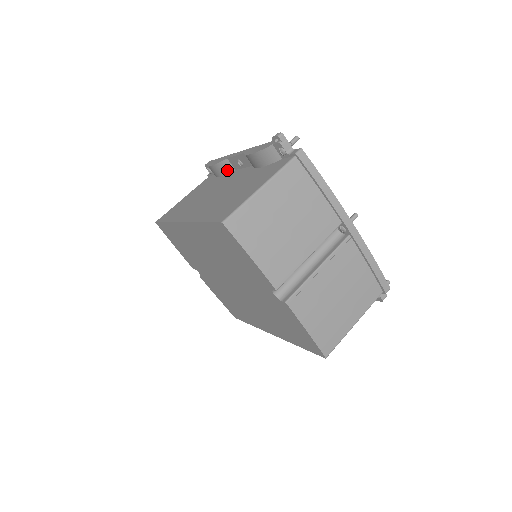
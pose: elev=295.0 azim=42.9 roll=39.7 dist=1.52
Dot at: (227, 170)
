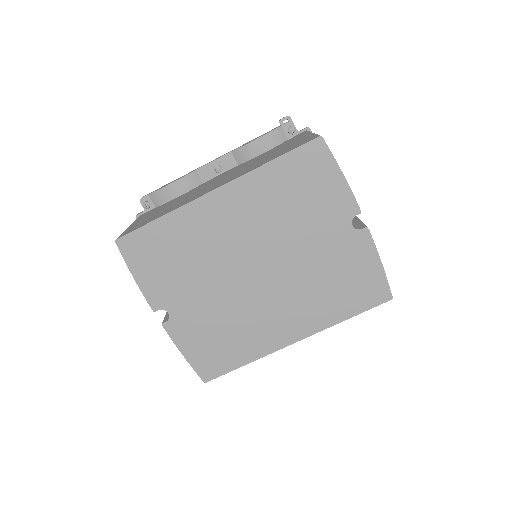
Dot at: (193, 184)
